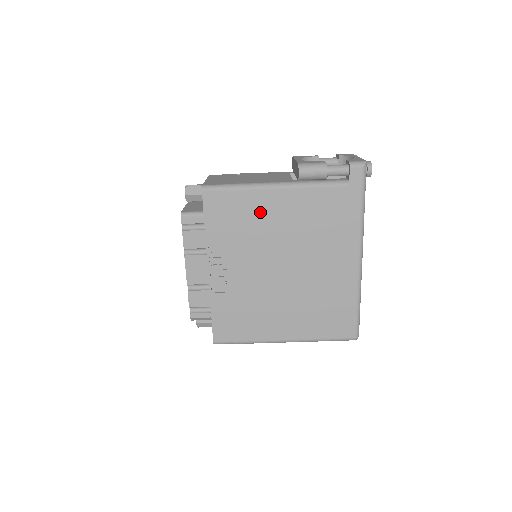
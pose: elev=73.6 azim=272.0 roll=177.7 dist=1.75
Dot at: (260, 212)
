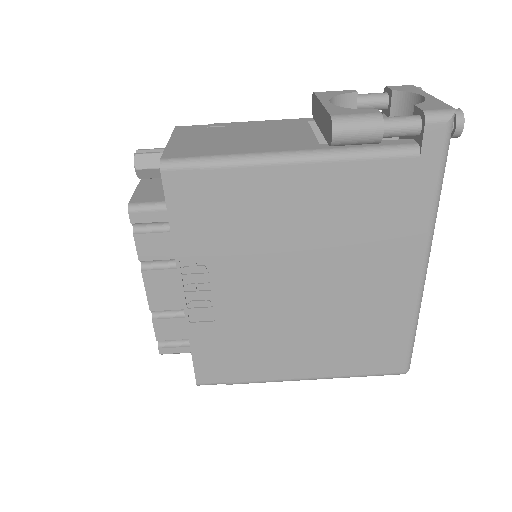
Dot at: (263, 203)
